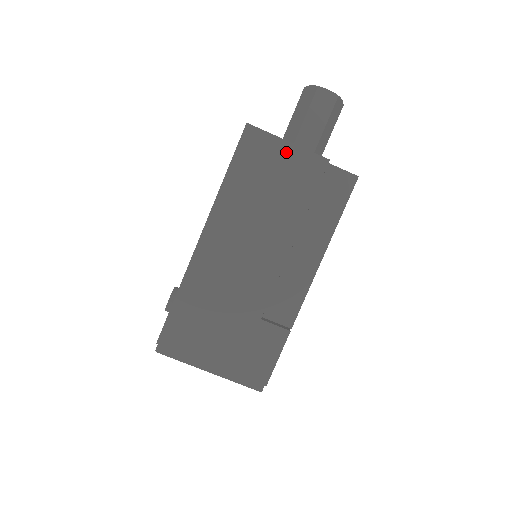
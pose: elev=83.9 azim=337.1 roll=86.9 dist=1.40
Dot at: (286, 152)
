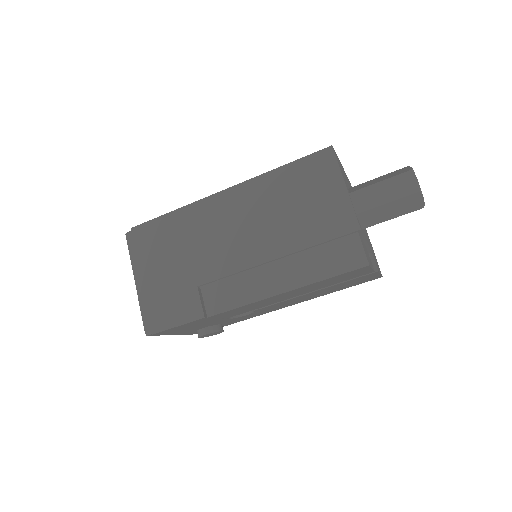
Dot at: (336, 192)
